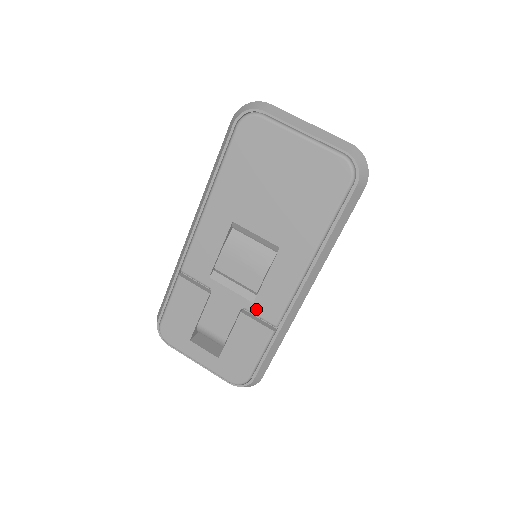
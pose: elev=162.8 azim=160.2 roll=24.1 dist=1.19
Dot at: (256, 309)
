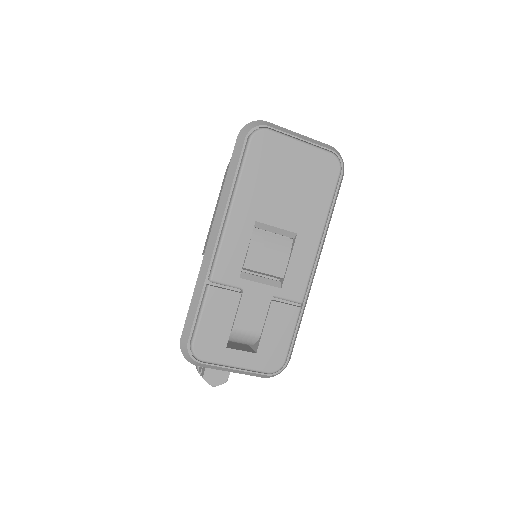
Dot at: (284, 293)
